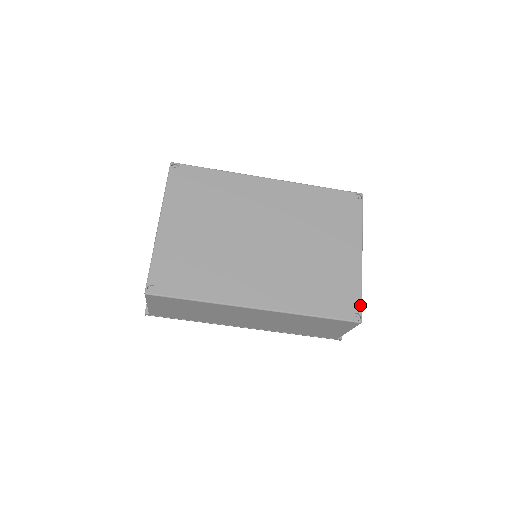
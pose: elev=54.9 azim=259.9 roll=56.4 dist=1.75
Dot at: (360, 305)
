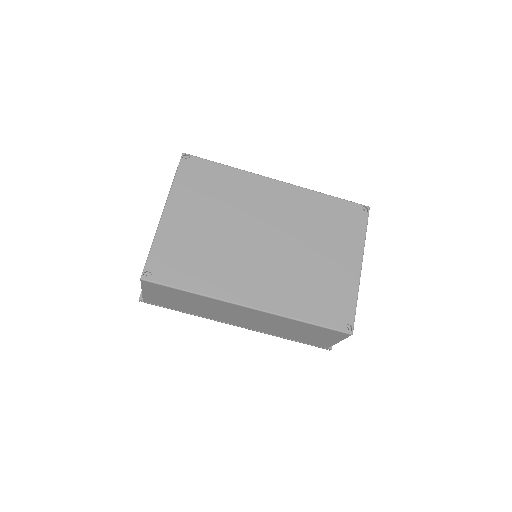
Dot at: (353, 317)
